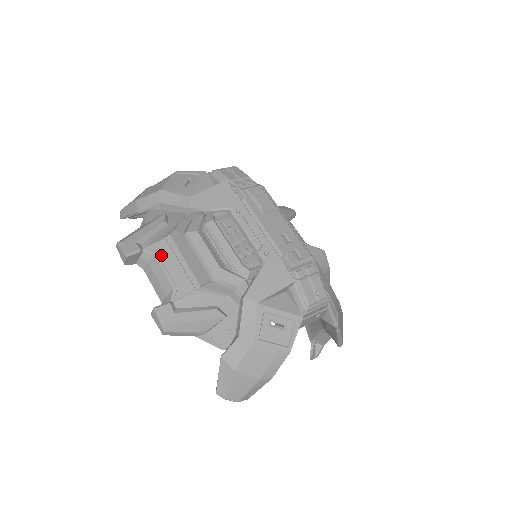
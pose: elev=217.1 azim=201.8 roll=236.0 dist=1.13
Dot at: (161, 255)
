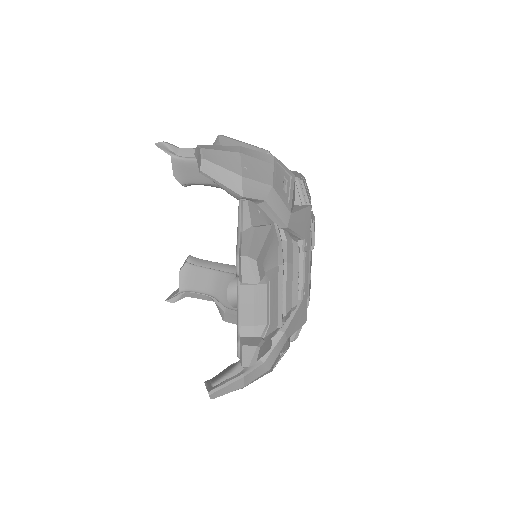
Dot at: (272, 285)
